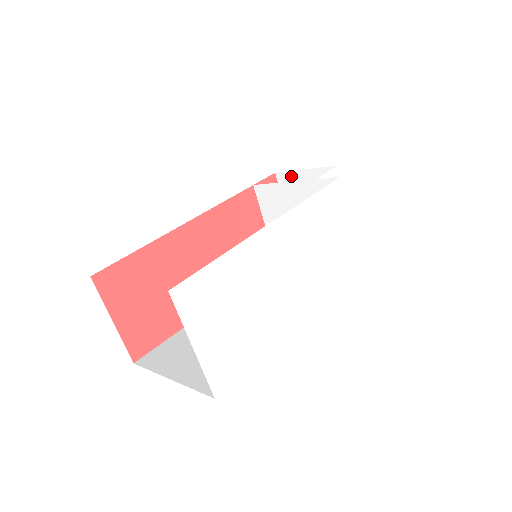
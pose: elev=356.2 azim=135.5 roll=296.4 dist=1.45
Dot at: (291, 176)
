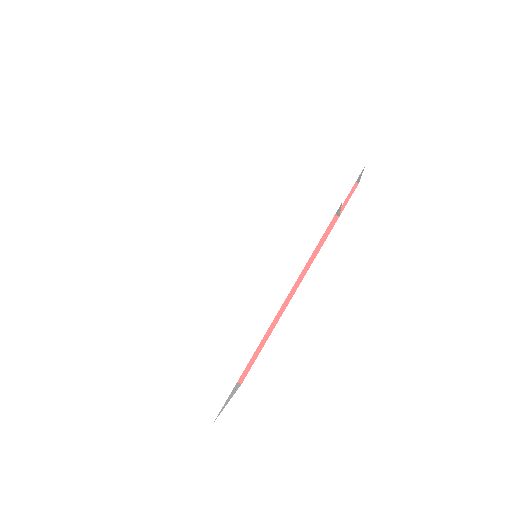
Dot at: occluded
